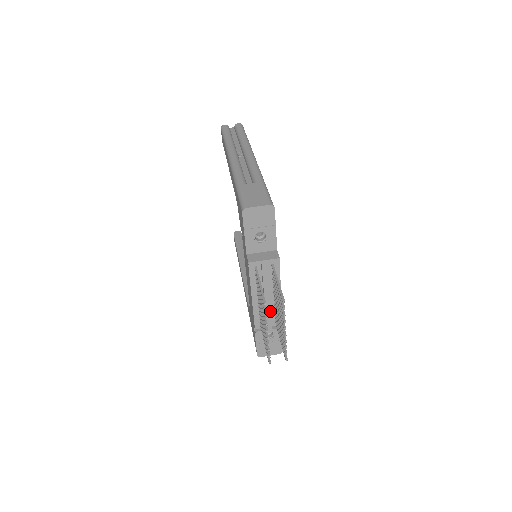
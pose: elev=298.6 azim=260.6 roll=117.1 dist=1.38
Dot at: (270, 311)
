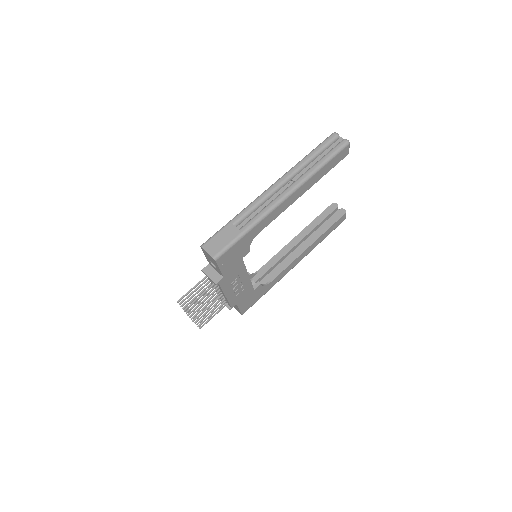
Dot at: occluded
